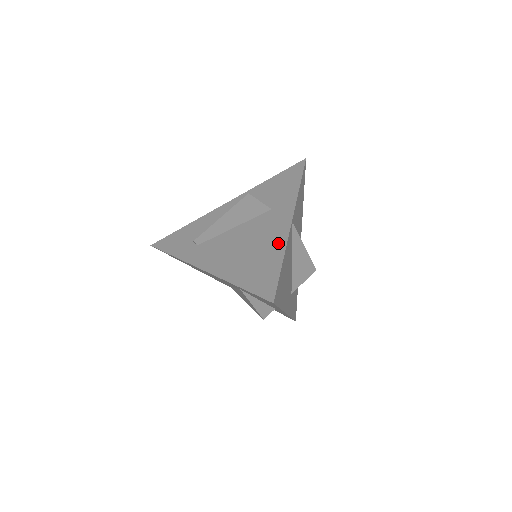
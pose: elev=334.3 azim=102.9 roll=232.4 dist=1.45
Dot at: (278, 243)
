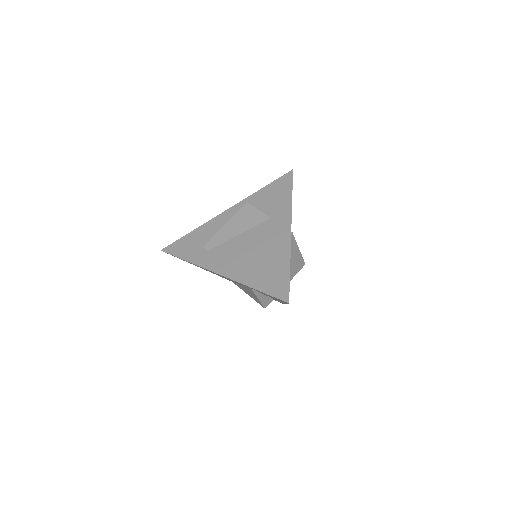
Dot at: (283, 250)
